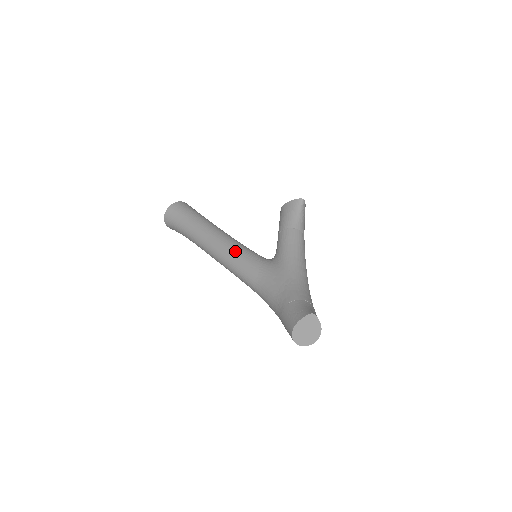
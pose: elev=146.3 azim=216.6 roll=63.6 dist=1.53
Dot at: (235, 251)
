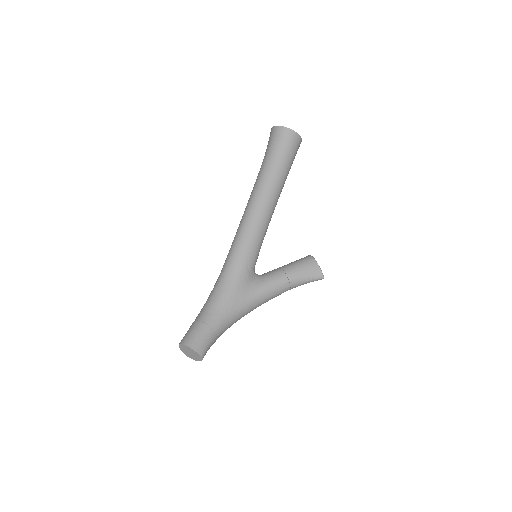
Dot at: (252, 240)
